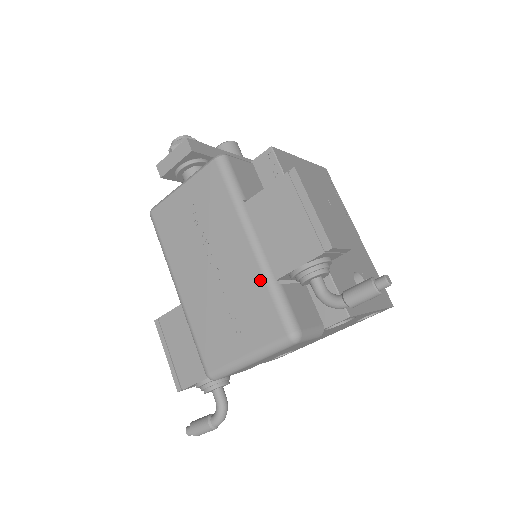
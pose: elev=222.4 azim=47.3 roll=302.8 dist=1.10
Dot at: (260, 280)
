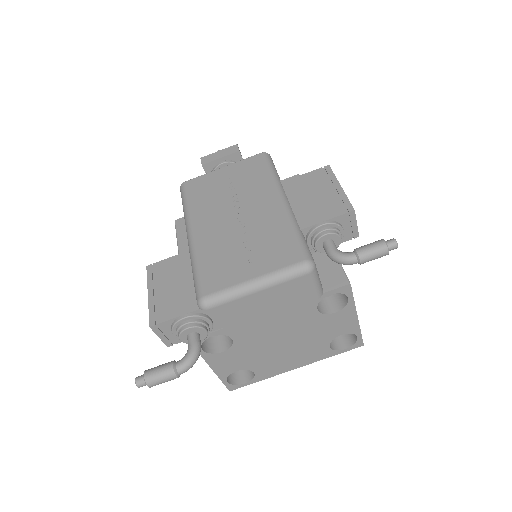
Dot at: (285, 223)
